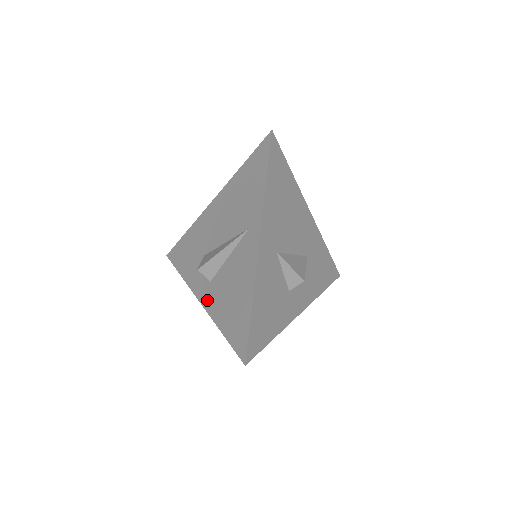
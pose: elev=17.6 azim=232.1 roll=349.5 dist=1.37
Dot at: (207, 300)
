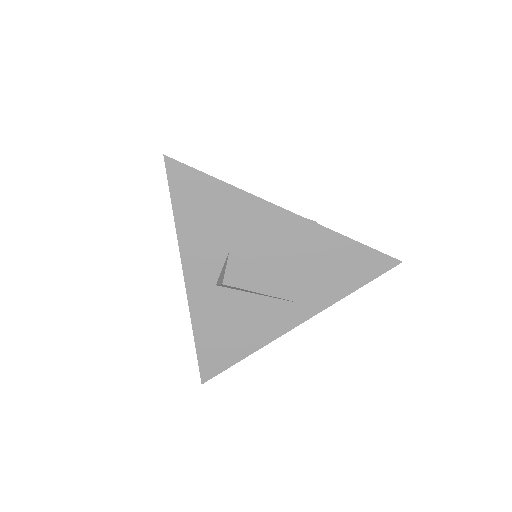
Dot at: (198, 296)
